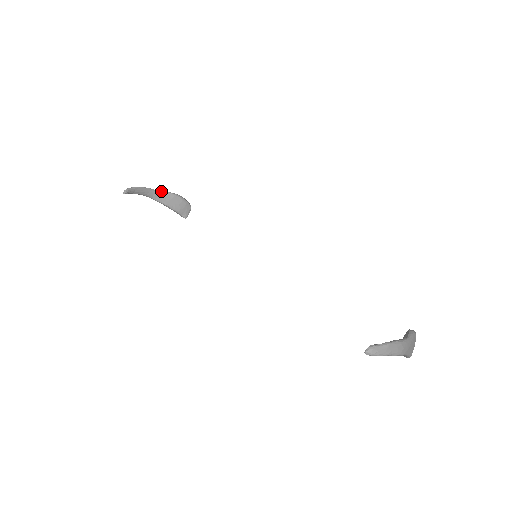
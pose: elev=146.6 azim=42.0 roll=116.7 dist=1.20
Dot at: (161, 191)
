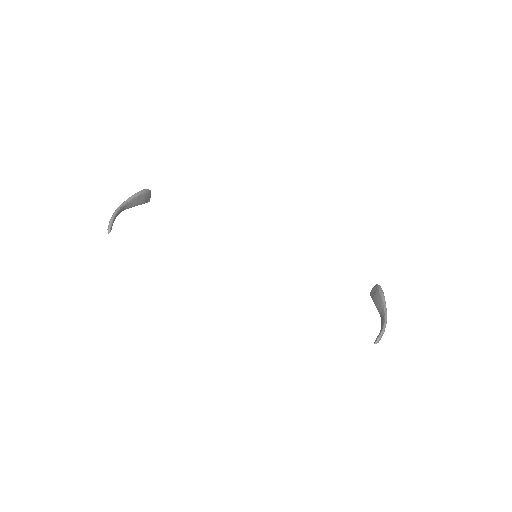
Dot at: (127, 201)
